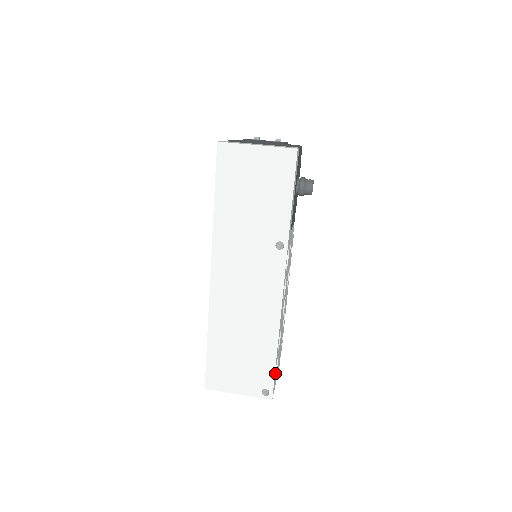
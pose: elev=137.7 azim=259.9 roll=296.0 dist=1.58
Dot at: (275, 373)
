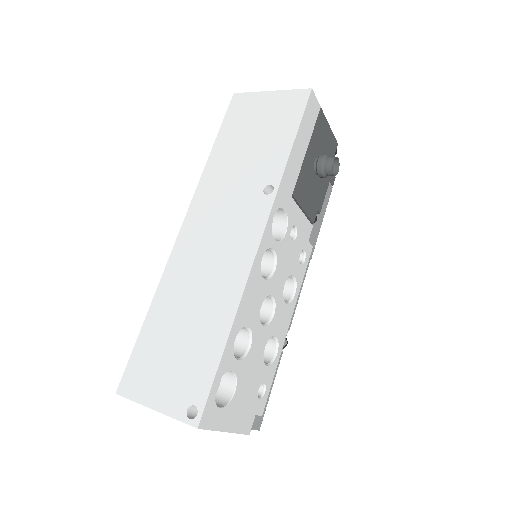
Dot at: (224, 404)
